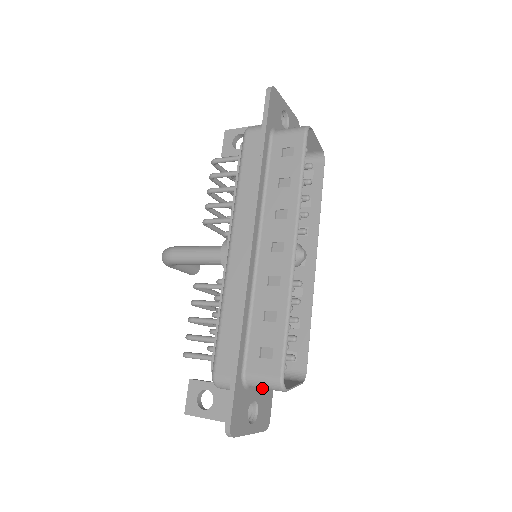
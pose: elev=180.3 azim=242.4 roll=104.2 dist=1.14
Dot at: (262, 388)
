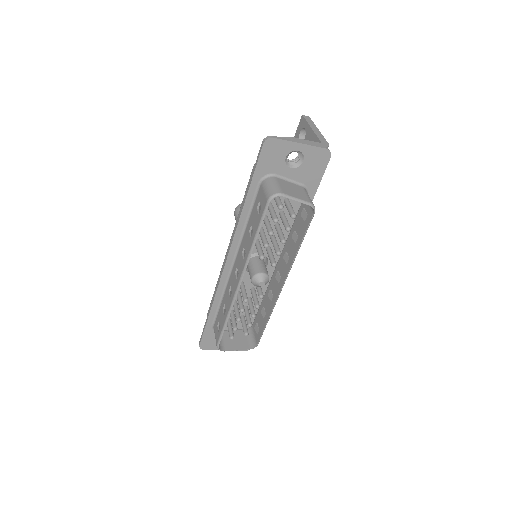
Dot at: occluded
